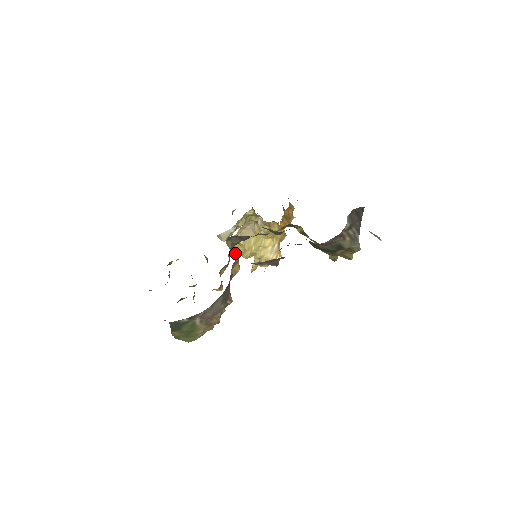
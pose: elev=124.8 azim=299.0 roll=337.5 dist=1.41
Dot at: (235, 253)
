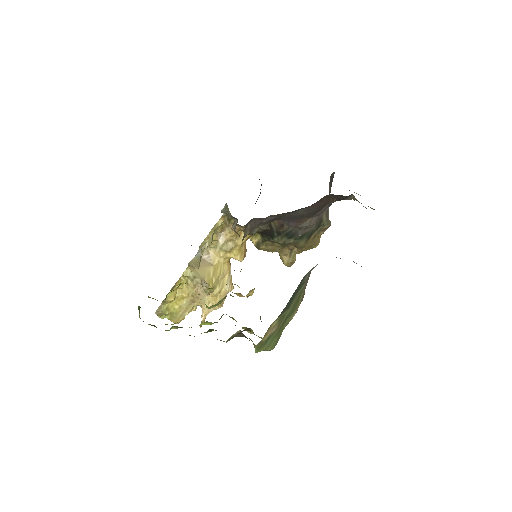
Dot at: occluded
